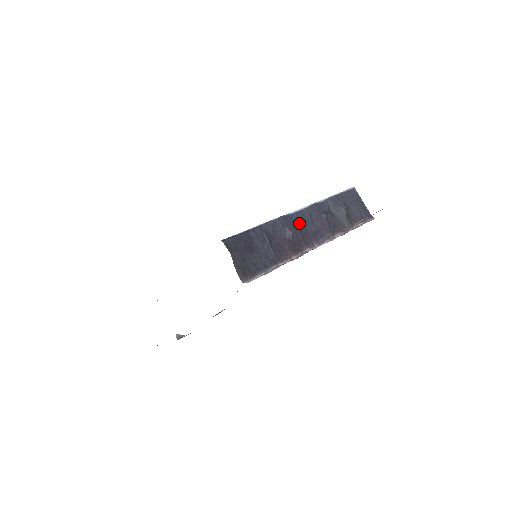
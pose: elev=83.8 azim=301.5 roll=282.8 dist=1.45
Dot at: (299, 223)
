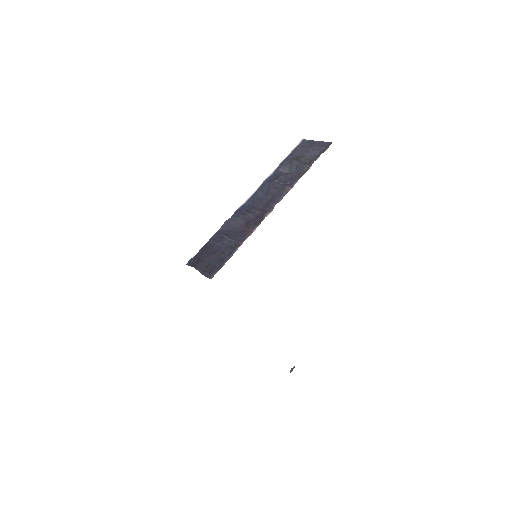
Dot at: (253, 204)
